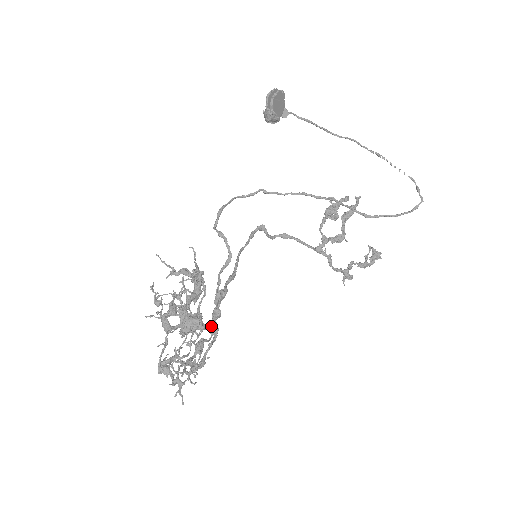
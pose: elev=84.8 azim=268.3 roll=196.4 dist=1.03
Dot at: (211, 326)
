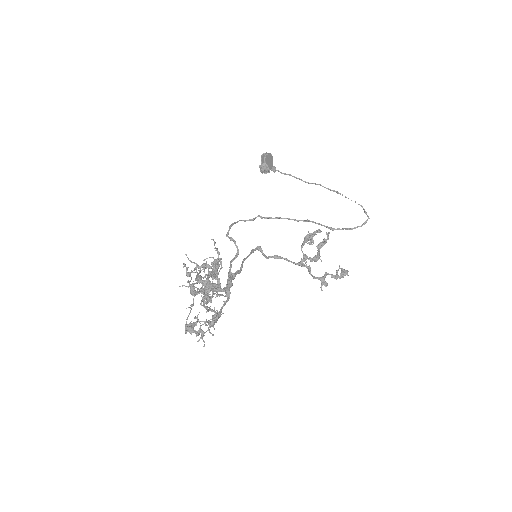
Dot at: (225, 291)
